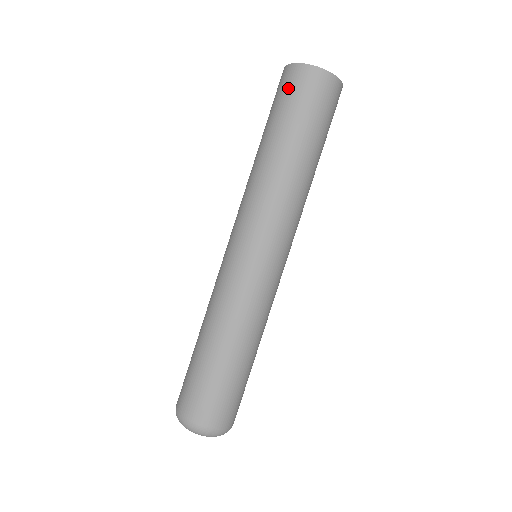
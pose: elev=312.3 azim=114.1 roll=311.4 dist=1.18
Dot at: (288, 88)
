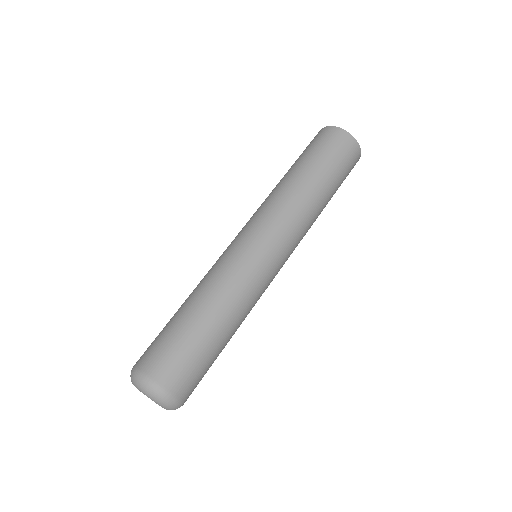
Dot at: (316, 139)
